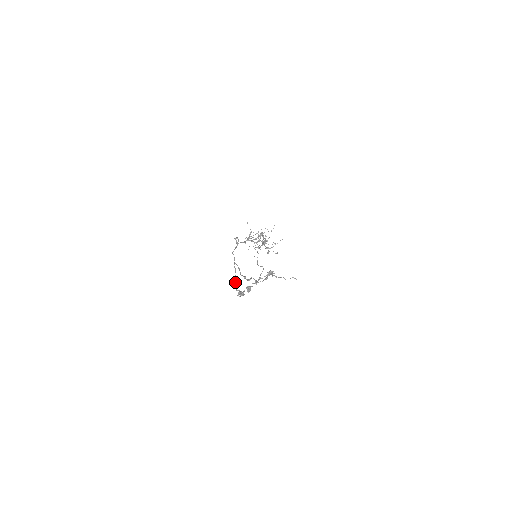
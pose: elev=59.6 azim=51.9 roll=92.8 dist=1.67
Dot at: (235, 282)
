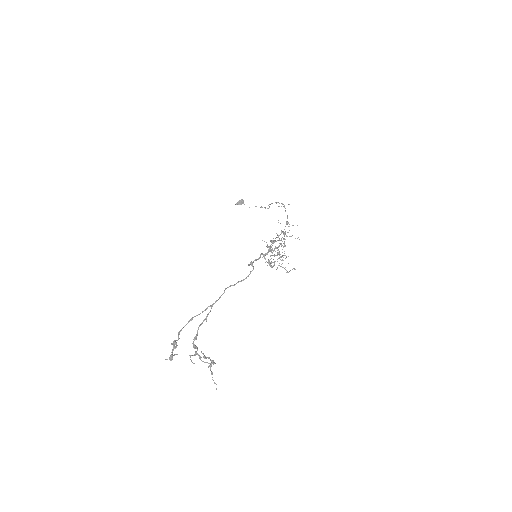
Dot at: occluded
